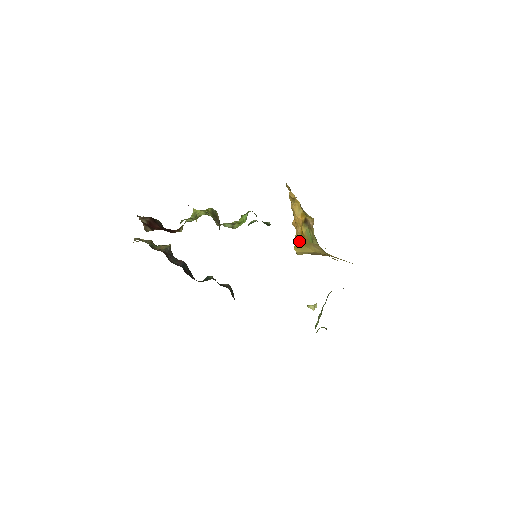
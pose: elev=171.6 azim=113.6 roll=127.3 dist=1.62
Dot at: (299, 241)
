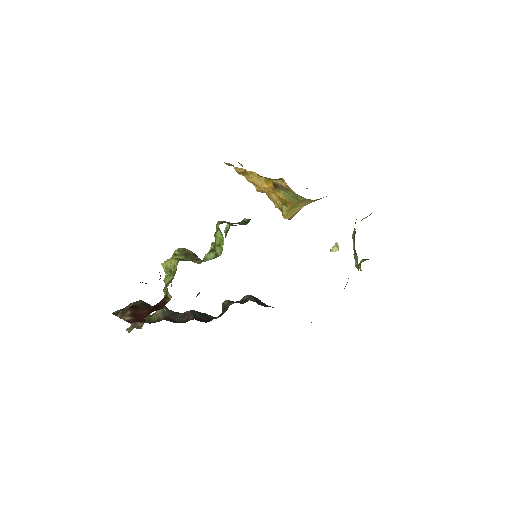
Dot at: (283, 208)
